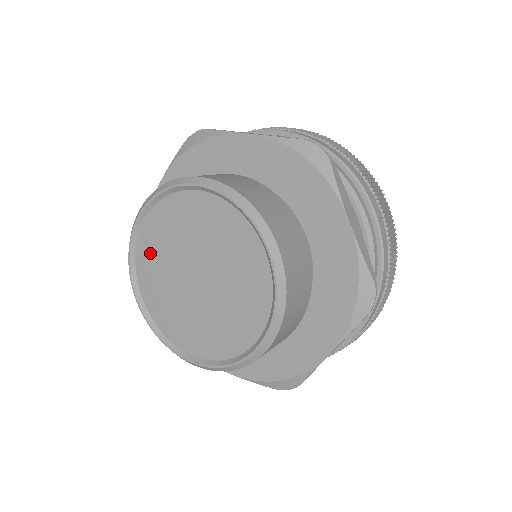
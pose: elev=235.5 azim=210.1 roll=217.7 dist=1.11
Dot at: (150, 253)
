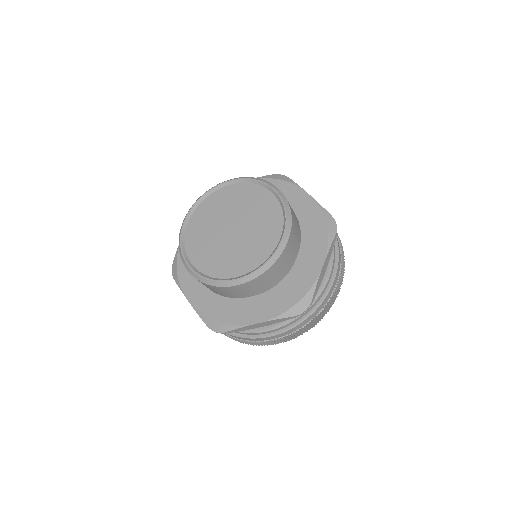
Dot at: (196, 234)
